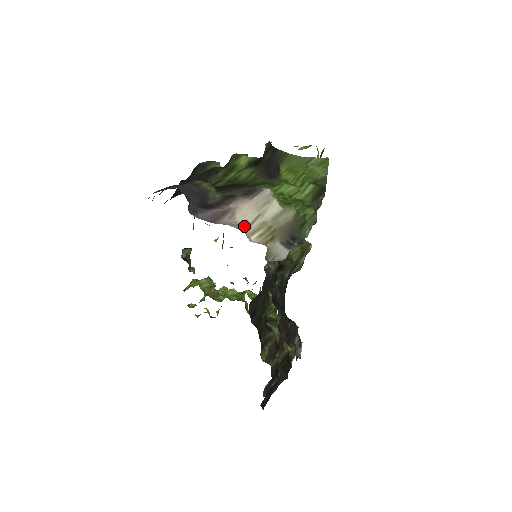
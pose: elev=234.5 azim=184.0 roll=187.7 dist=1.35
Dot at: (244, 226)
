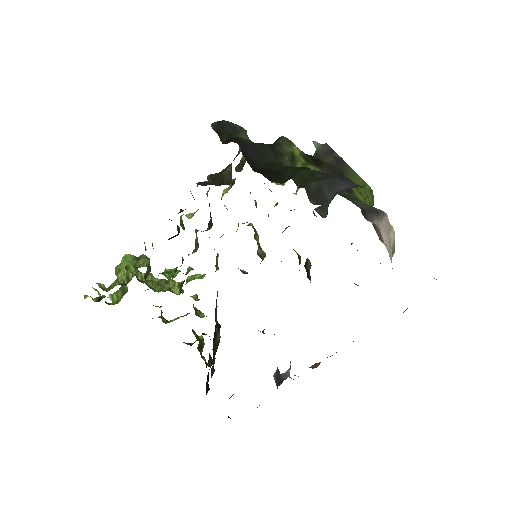
Dot at: (388, 252)
